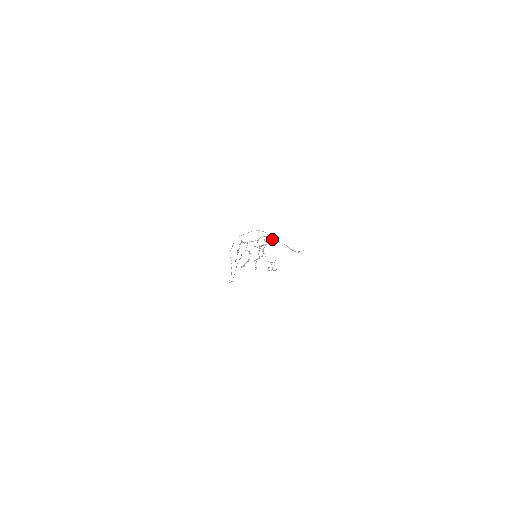
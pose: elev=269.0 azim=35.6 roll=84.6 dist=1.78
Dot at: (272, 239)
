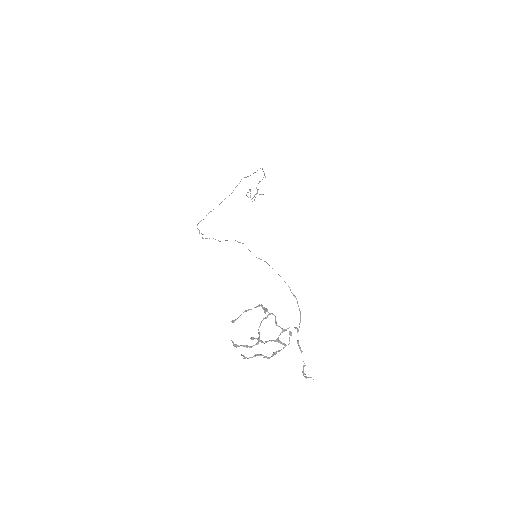
Dot at: occluded
